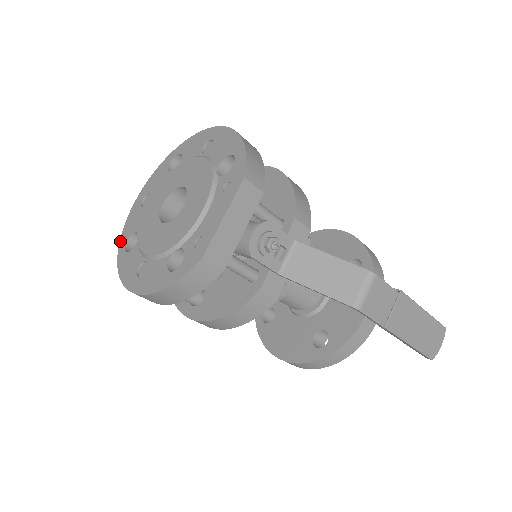
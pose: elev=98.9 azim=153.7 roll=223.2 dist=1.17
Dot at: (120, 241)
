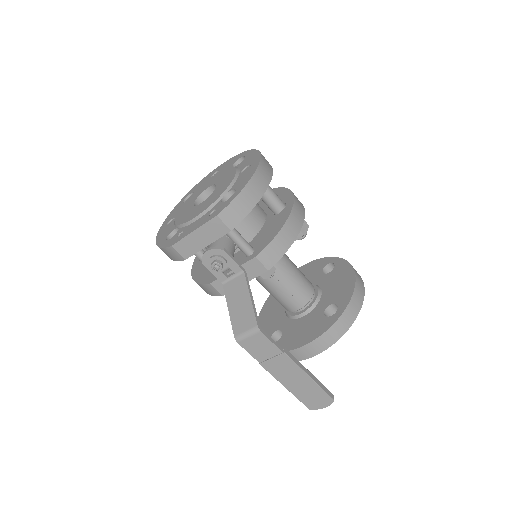
Dot at: (190, 190)
